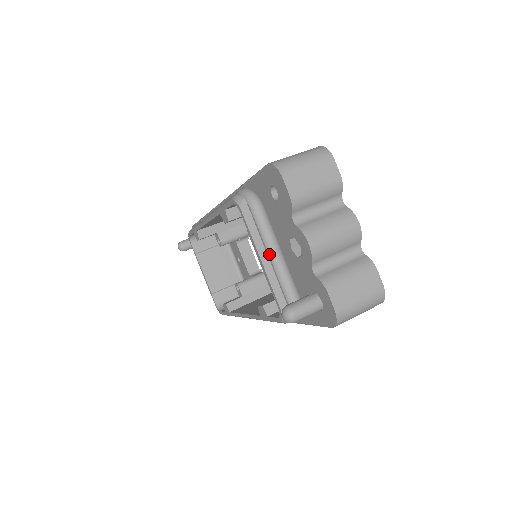
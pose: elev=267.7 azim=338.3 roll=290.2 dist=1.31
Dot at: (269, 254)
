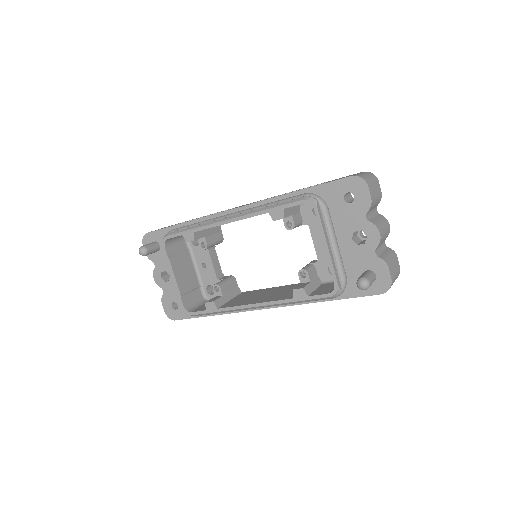
Dot at: (332, 243)
